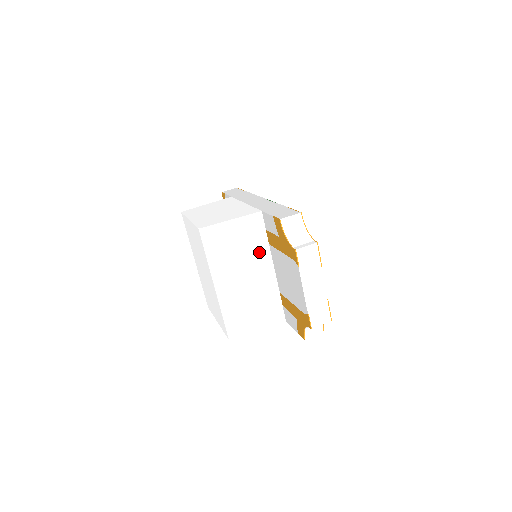
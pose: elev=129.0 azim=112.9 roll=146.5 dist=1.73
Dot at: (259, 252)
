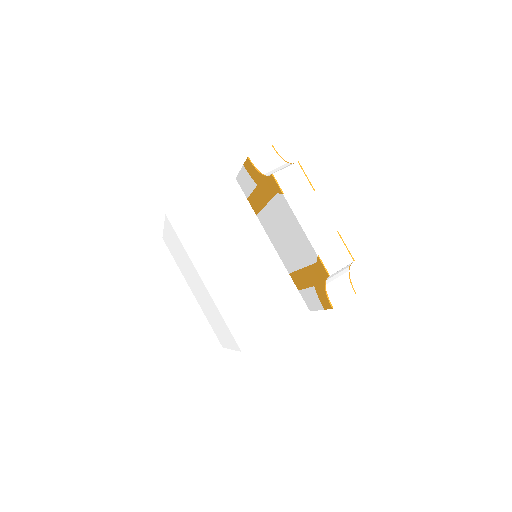
Dot at: (247, 228)
